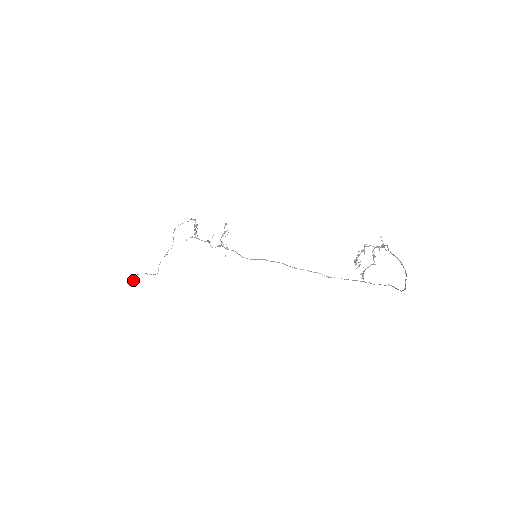
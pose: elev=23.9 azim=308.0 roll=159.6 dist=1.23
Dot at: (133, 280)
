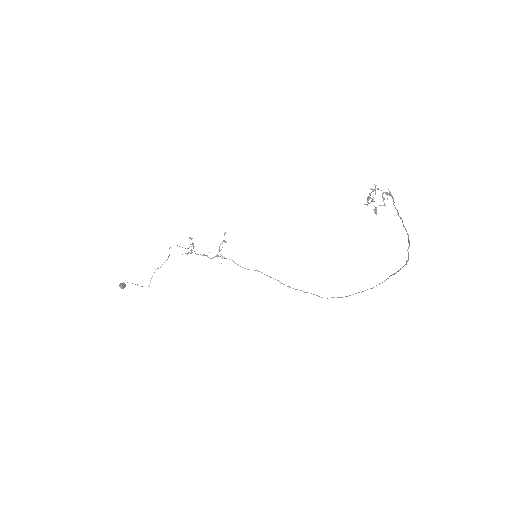
Dot at: (125, 284)
